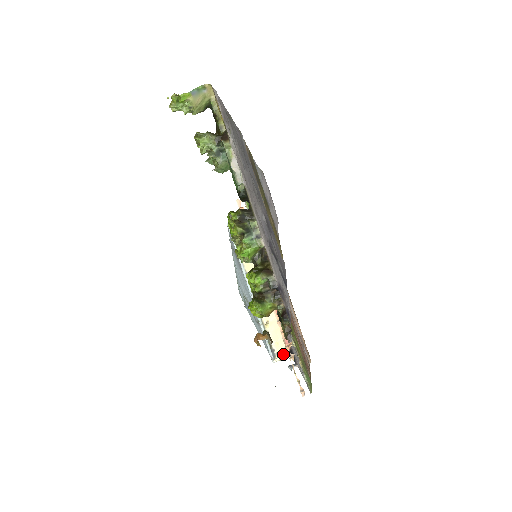
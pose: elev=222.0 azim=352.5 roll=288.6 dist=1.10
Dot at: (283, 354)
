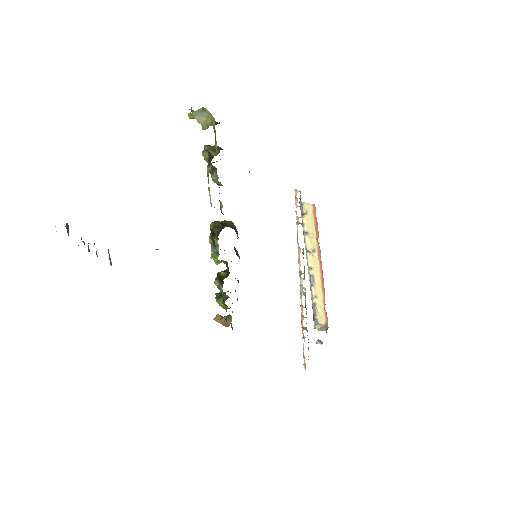
Dot at: (322, 328)
